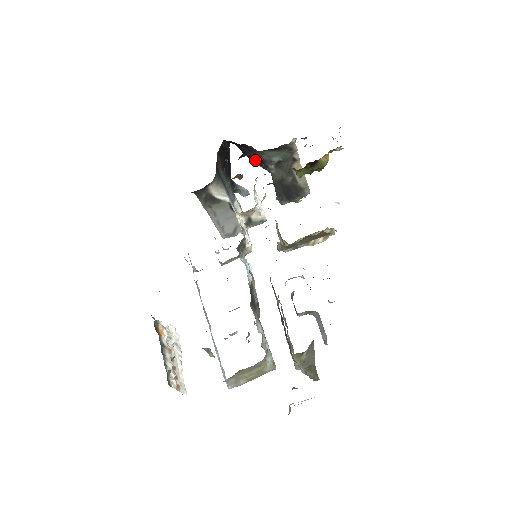
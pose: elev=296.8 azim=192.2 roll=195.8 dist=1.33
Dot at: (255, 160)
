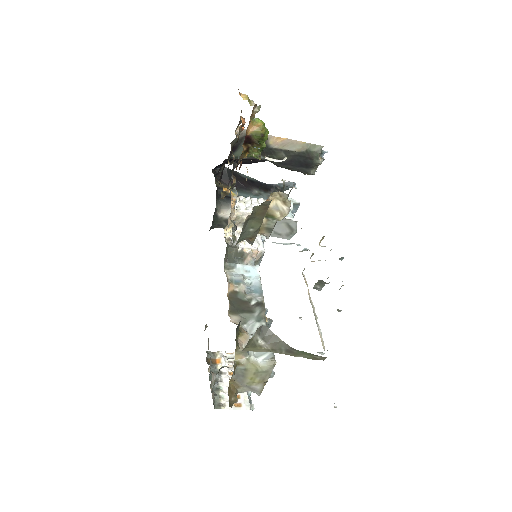
Dot at: (250, 162)
